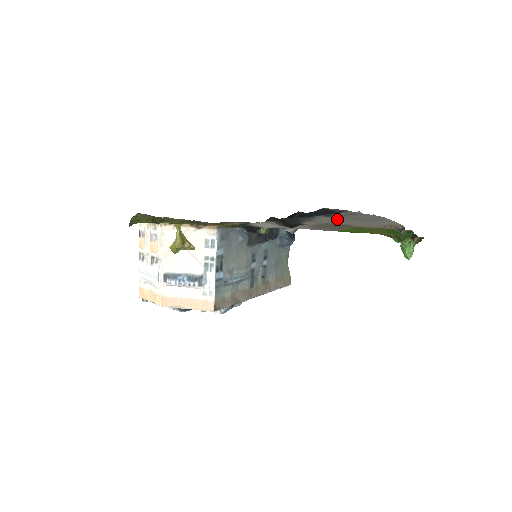
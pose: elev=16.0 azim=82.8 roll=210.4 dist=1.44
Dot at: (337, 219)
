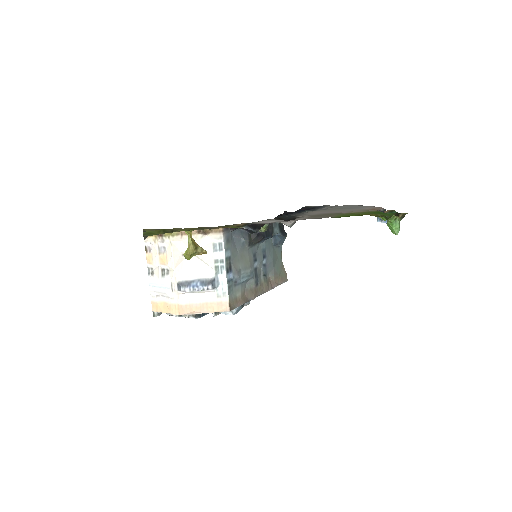
Dot at: (324, 211)
